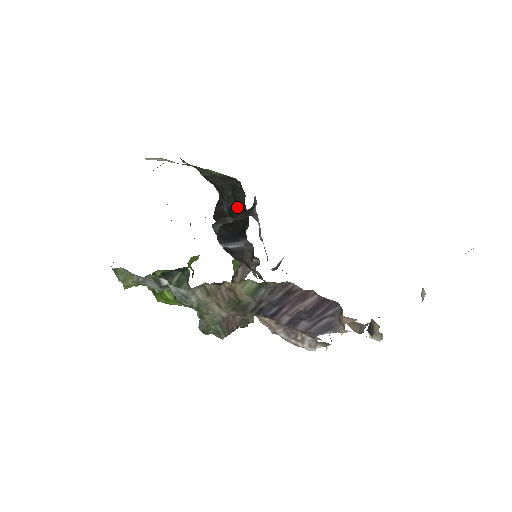
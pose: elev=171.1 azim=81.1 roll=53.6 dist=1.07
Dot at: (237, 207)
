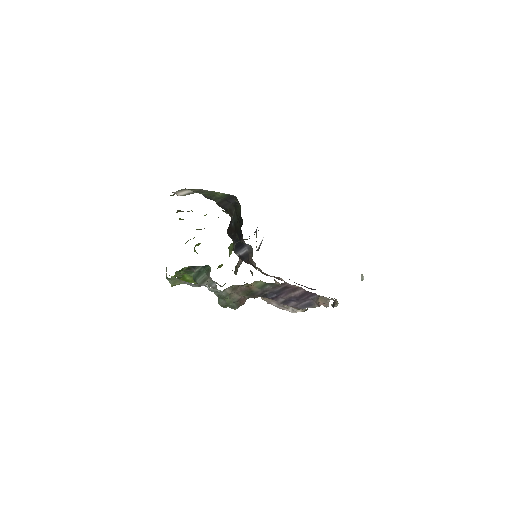
Dot at: (238, 218)
